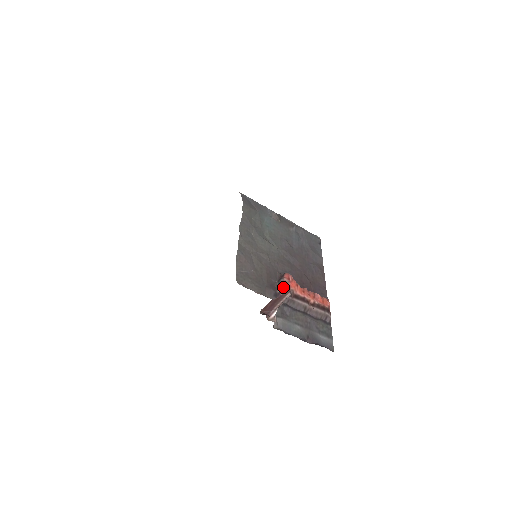
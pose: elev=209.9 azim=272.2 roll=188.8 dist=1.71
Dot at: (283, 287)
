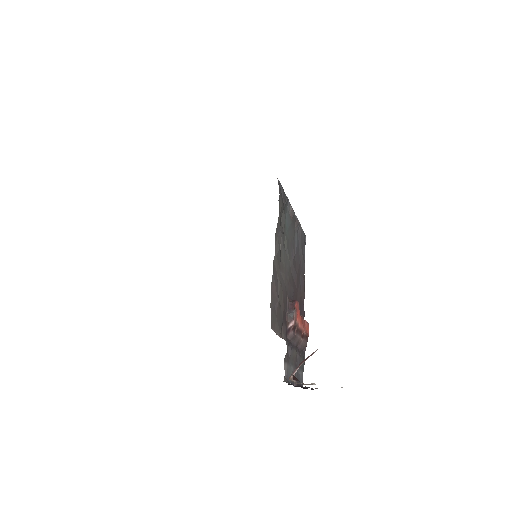
Dot at: (294, 322)
